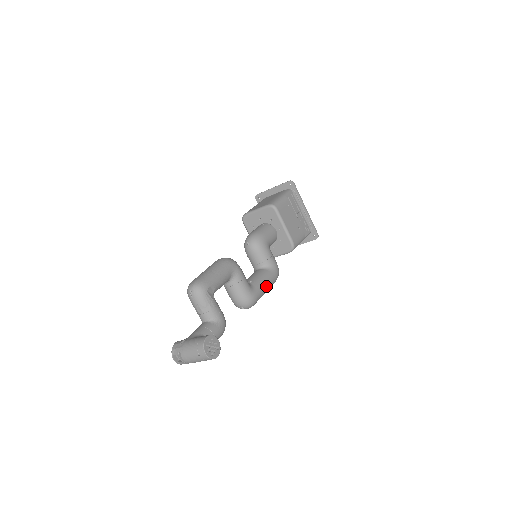
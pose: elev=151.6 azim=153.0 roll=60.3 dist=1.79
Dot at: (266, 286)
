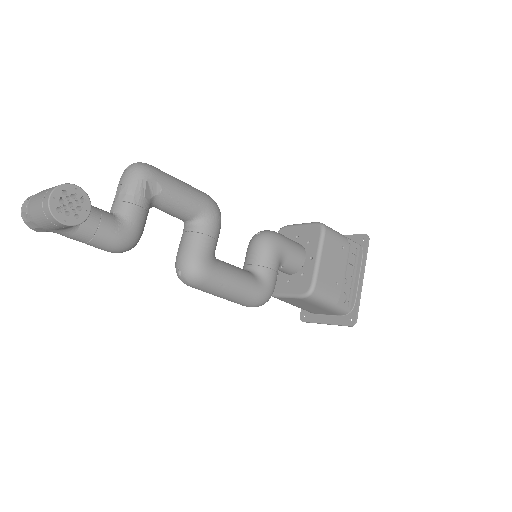
Dot at: (235, 284)
